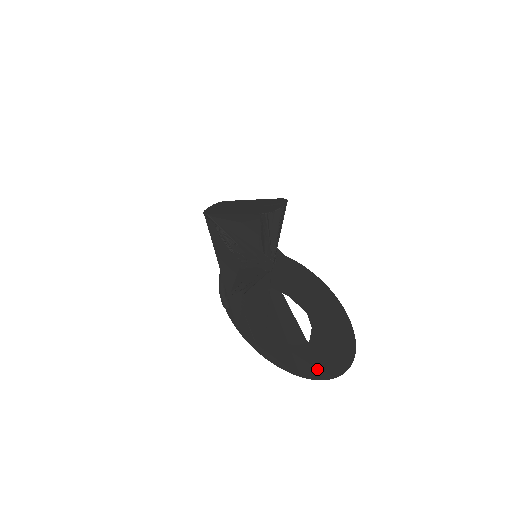
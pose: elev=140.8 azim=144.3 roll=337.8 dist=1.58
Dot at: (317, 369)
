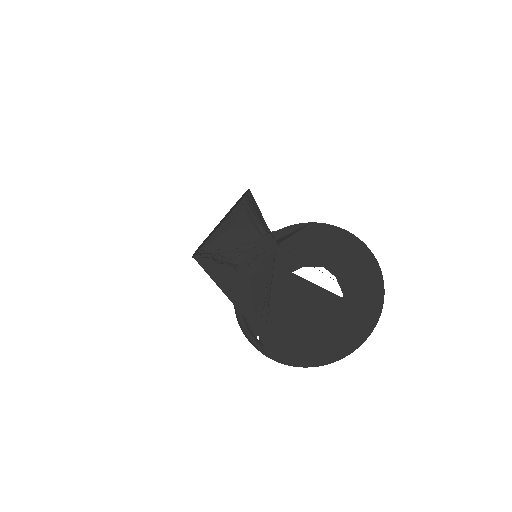
Dot at: (366, 316)
